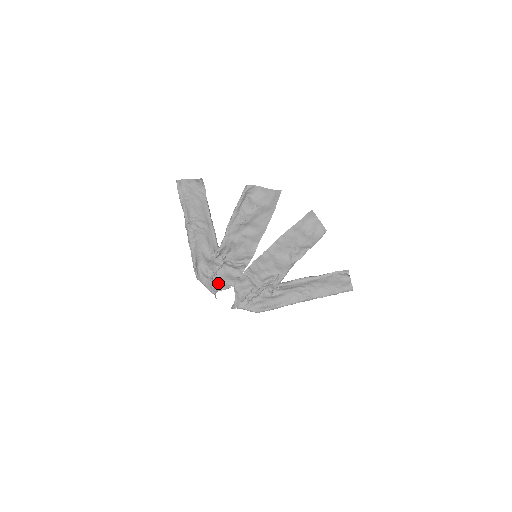
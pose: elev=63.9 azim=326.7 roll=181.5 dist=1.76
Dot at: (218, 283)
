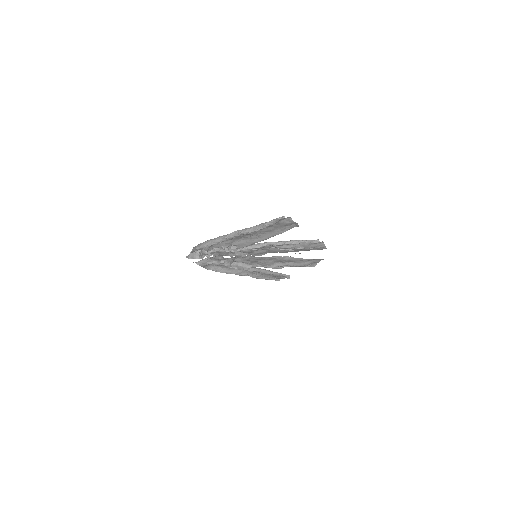
Dot at: (207, 254)
